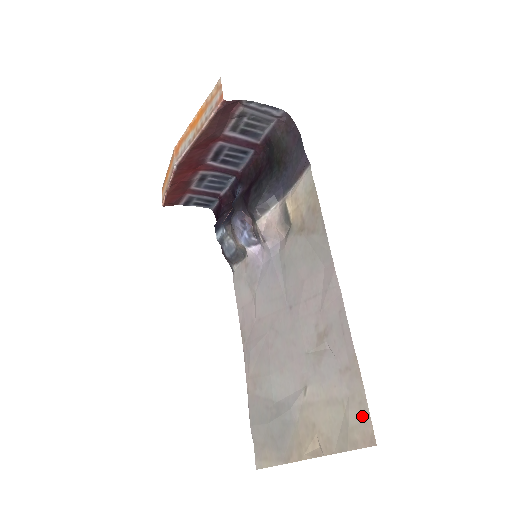
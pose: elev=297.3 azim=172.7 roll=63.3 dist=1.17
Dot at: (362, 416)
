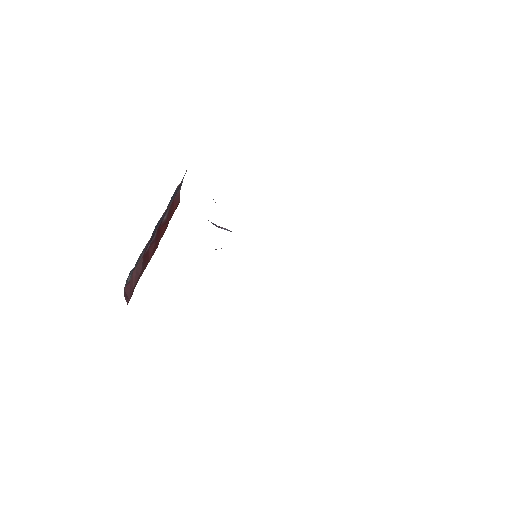
Dot at: occluded
